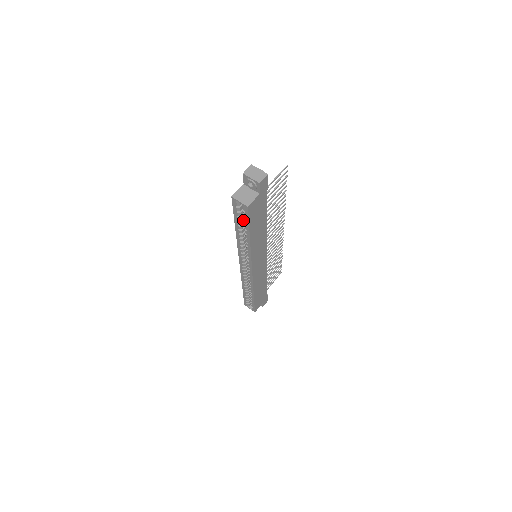
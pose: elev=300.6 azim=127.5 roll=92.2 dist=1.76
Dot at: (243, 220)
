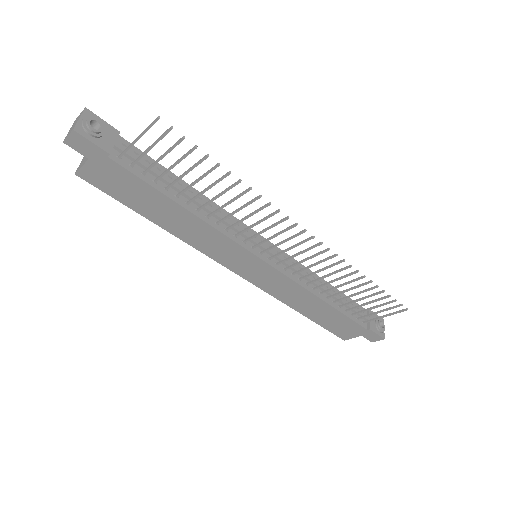
Dot at: occluded
